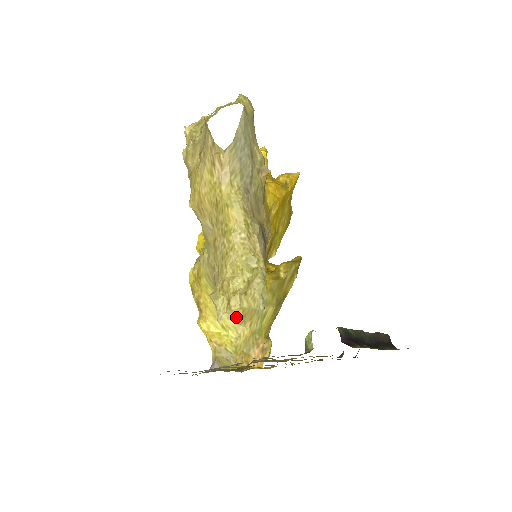
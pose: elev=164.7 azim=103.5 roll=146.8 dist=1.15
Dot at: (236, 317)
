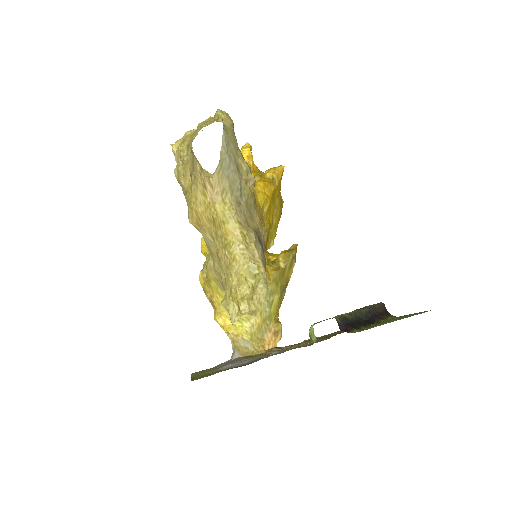
Dot at: occluded
